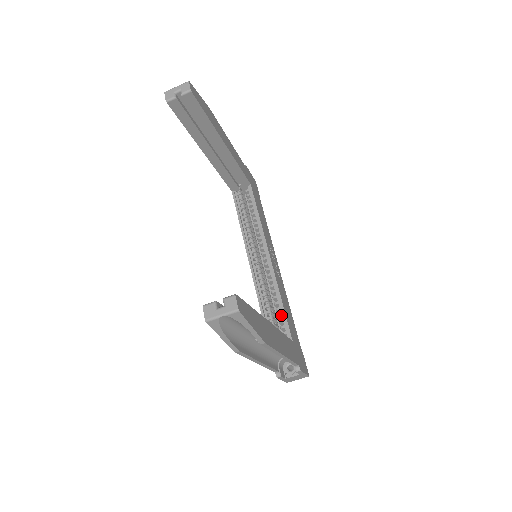
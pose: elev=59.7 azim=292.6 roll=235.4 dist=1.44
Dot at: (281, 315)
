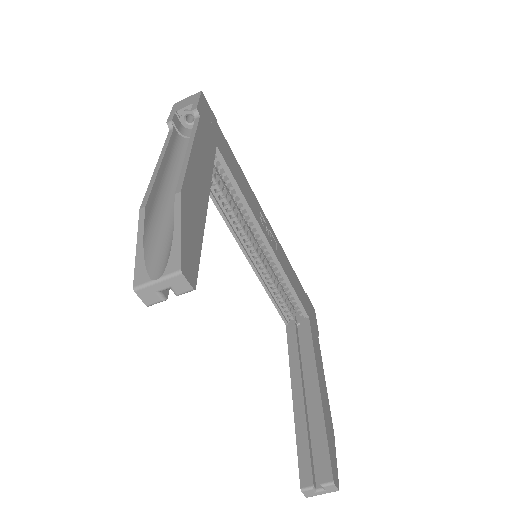
Dot at: (292, 296)
